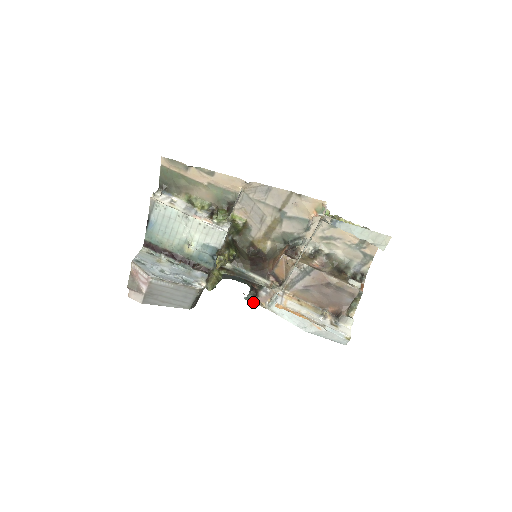
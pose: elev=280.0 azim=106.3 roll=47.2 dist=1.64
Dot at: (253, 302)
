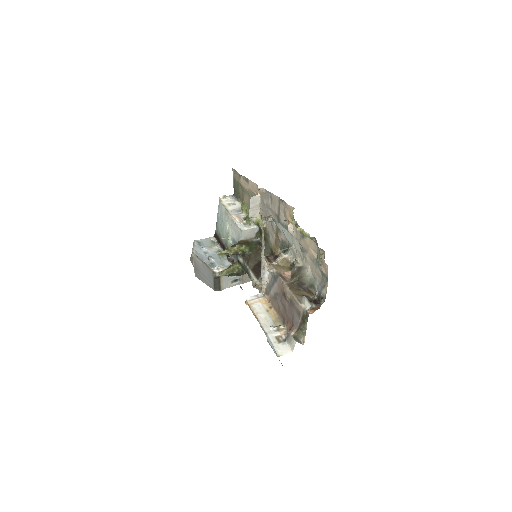
Dot at: occluded
